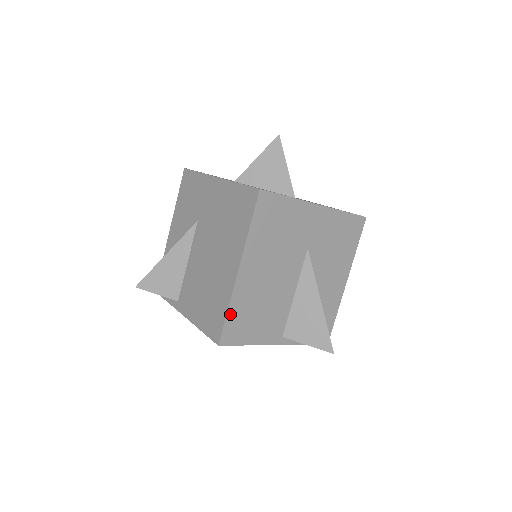
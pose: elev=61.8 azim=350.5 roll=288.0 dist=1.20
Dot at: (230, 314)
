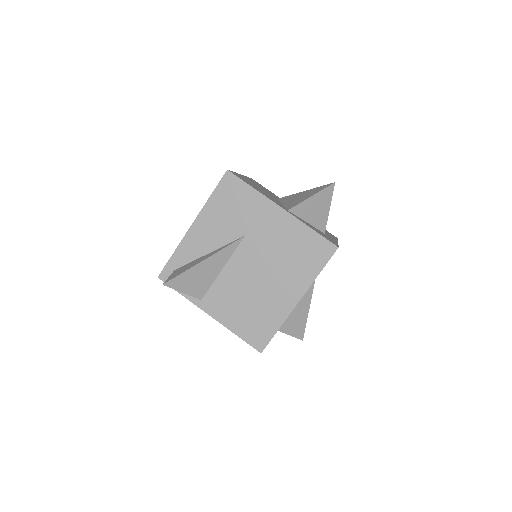
Dot at: occluded
